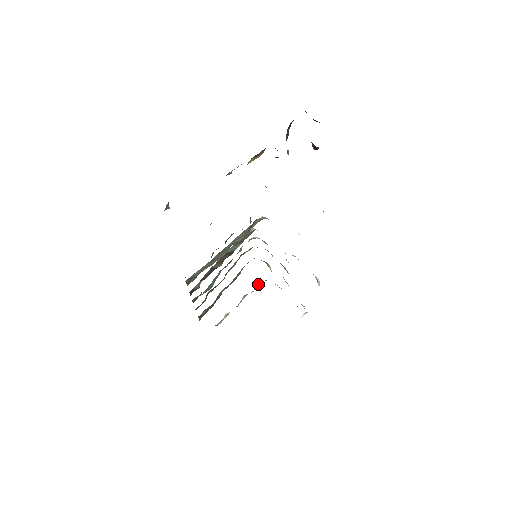
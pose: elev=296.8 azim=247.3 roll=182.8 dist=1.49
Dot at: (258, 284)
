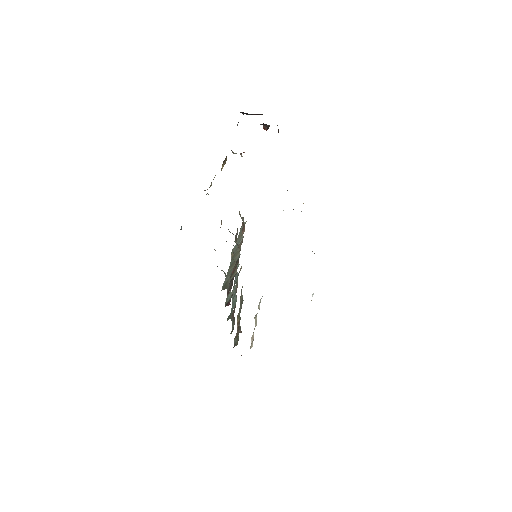
Dot at: (259, 302)
